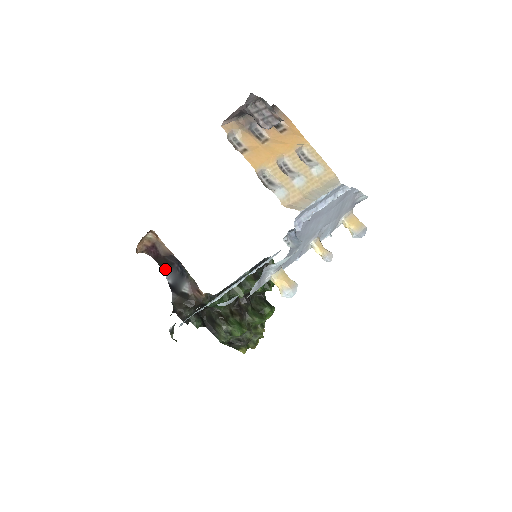
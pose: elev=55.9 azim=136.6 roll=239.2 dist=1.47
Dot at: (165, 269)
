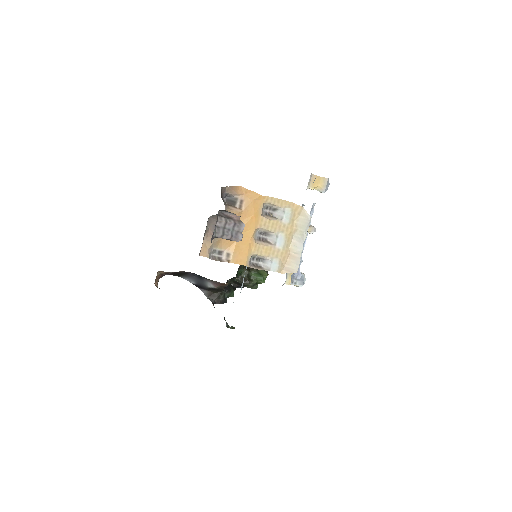
Dot at: (182, 277)
